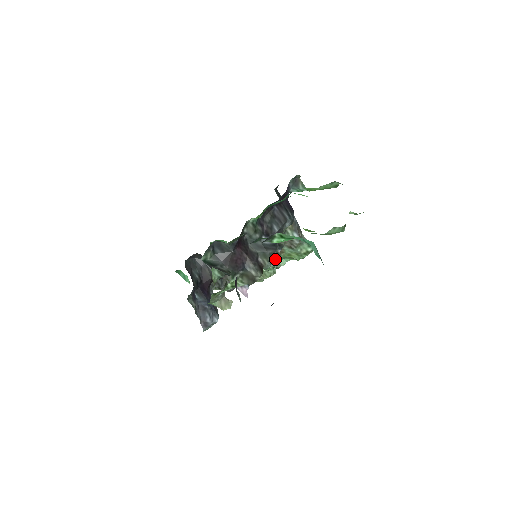
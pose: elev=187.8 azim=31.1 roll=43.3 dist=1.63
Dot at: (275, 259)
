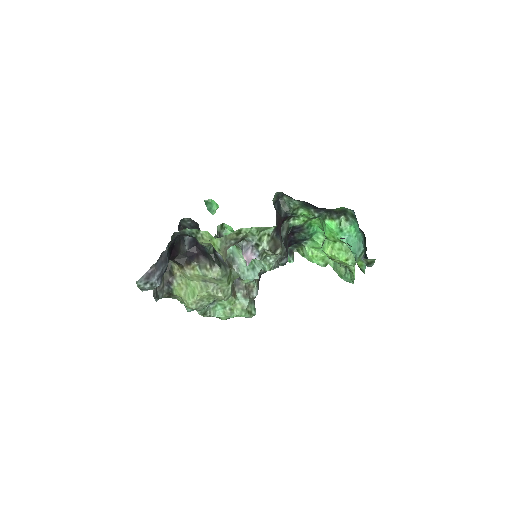
Dot at: (276, 264)
